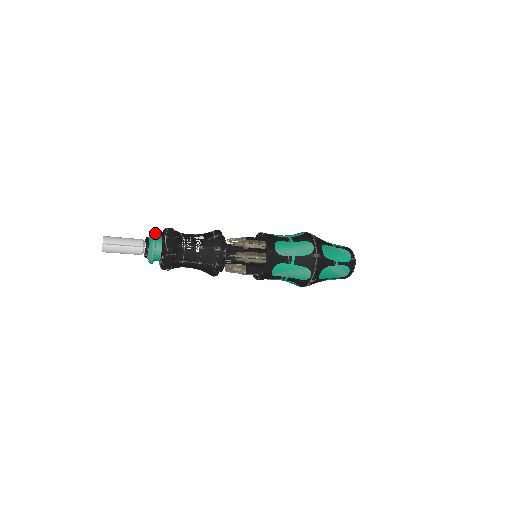
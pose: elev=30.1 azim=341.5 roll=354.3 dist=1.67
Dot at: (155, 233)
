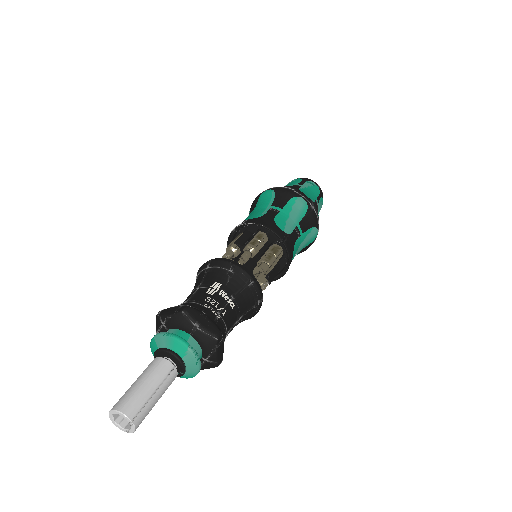
Dot at: (170, 333)
